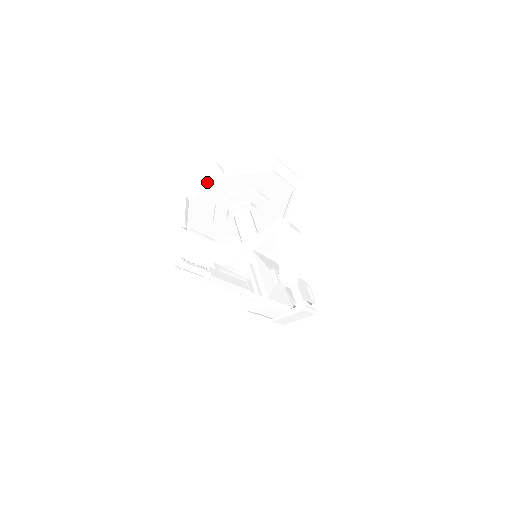
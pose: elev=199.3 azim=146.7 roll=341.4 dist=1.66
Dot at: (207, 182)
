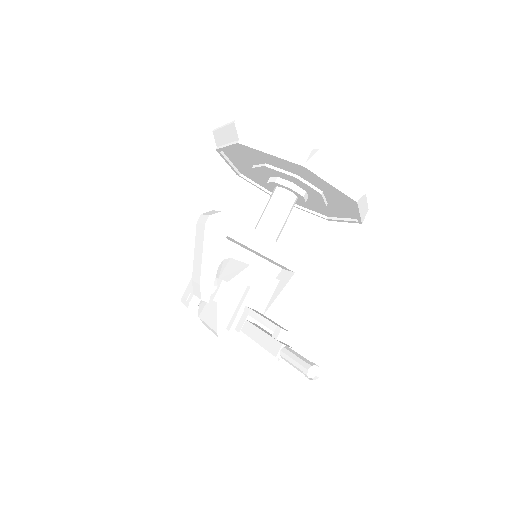
Dot at: (341, 182)
